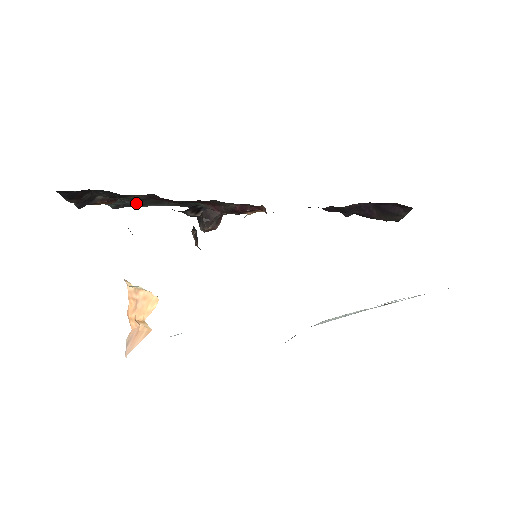
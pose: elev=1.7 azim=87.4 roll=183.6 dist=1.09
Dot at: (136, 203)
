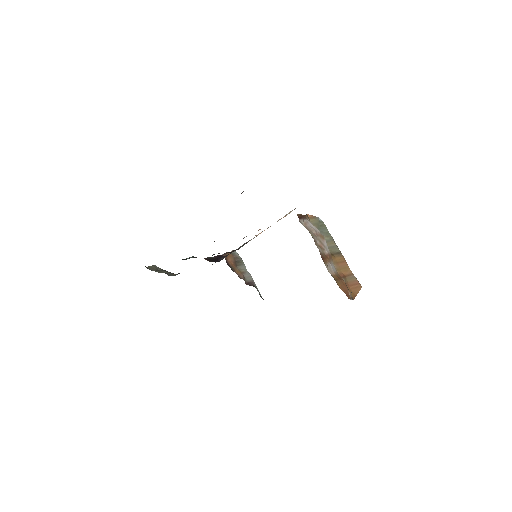
Dot at: occluded
